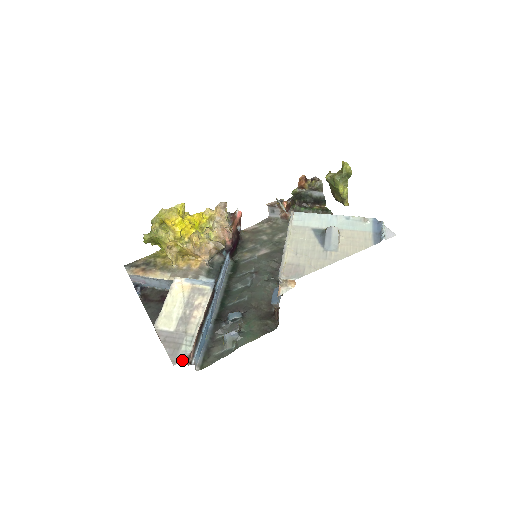
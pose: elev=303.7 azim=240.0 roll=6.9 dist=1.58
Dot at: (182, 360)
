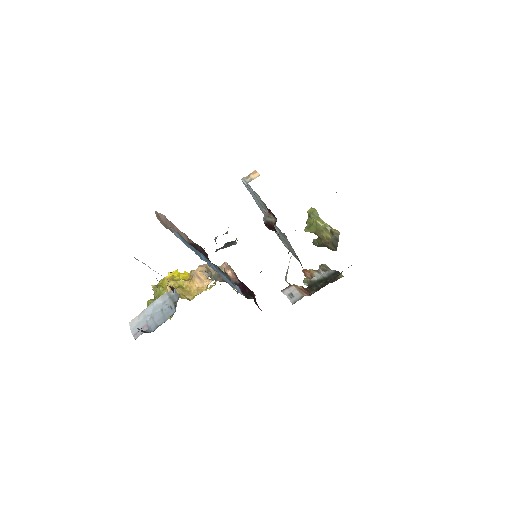
Dot at: occluded
